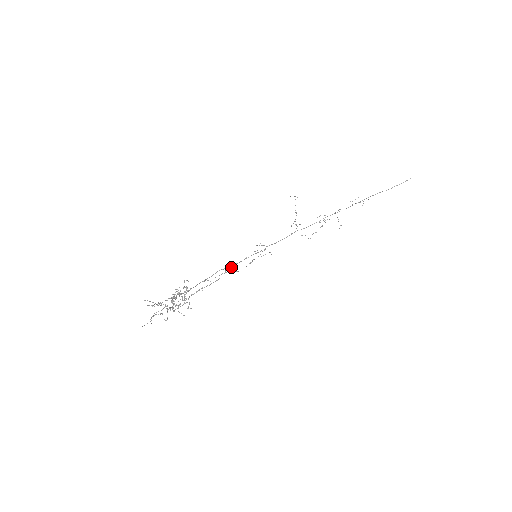
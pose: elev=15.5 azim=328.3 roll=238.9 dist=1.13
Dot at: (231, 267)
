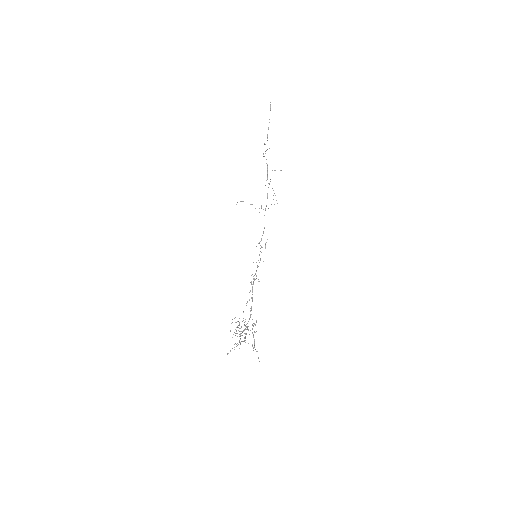
Dot at: occluded
